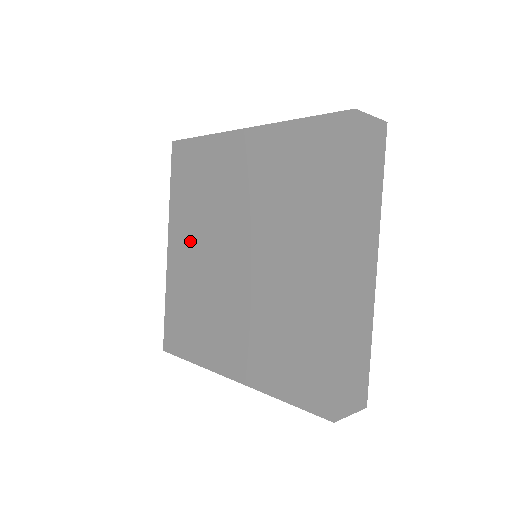
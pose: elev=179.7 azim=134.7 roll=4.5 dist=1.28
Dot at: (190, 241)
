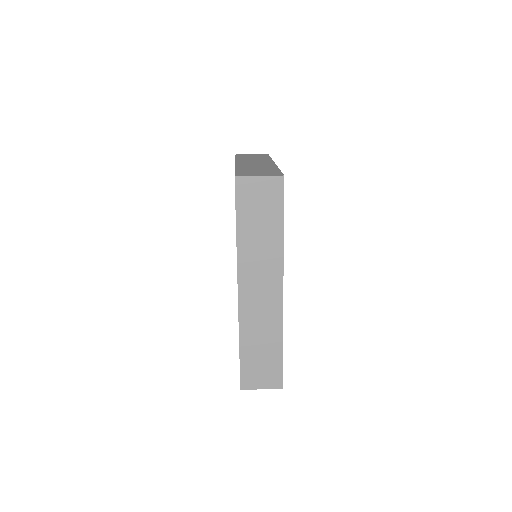
Dot at: occluded
